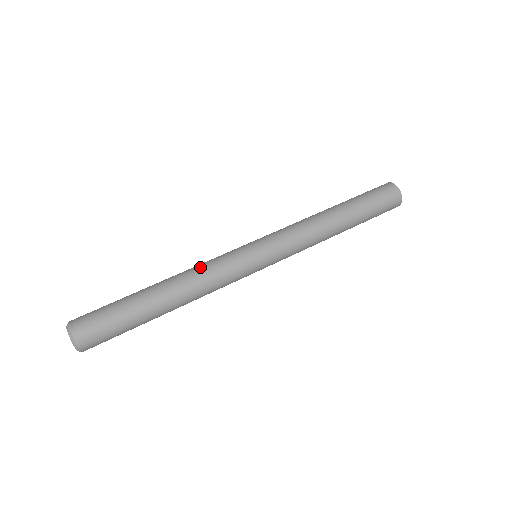
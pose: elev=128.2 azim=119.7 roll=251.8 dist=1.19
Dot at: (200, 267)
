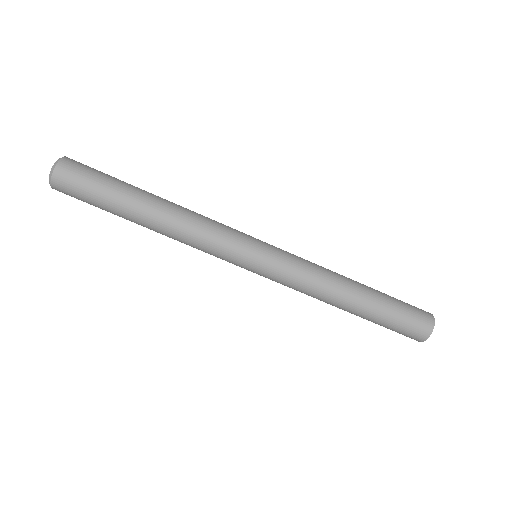
Dot at: (191, 244)
